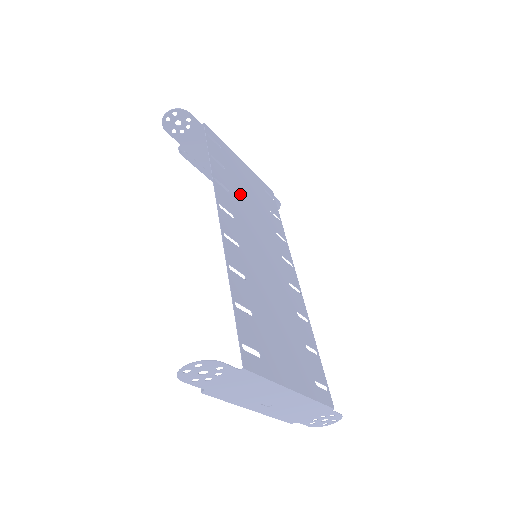
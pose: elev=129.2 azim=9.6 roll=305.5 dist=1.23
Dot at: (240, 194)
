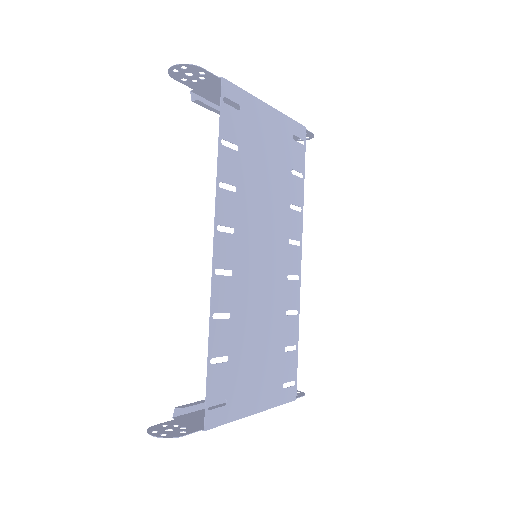
Dot at: (252, 179)
